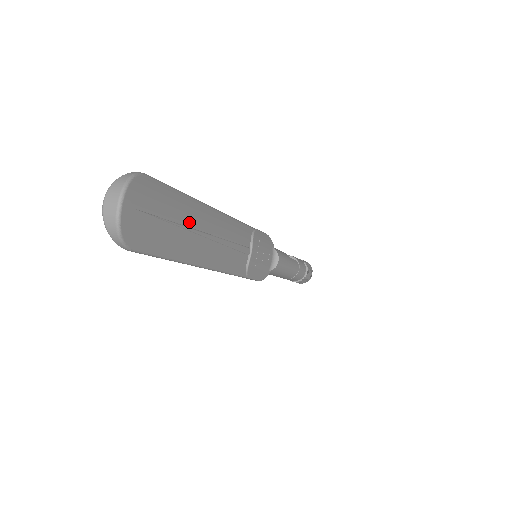
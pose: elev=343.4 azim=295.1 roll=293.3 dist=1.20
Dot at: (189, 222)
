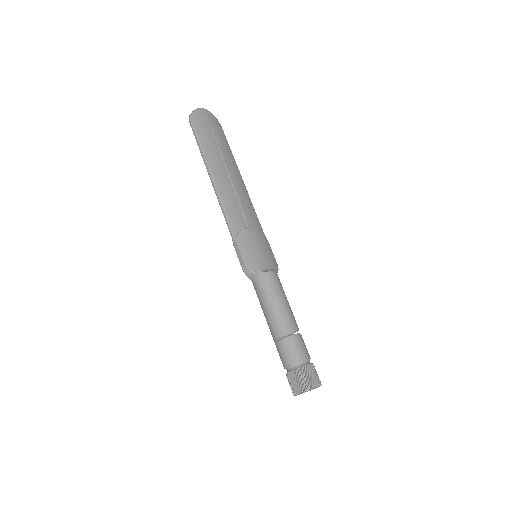
Dot at: (224, 154)
